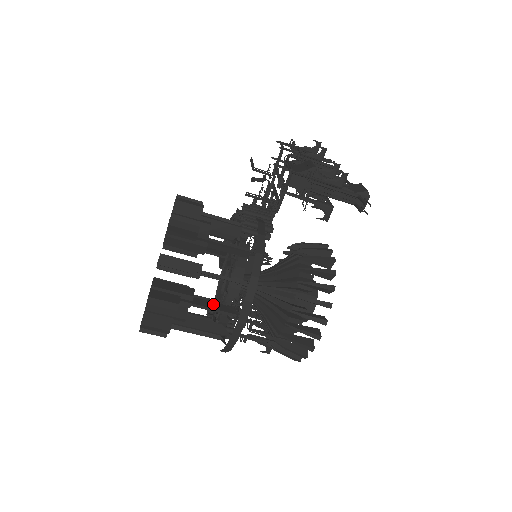
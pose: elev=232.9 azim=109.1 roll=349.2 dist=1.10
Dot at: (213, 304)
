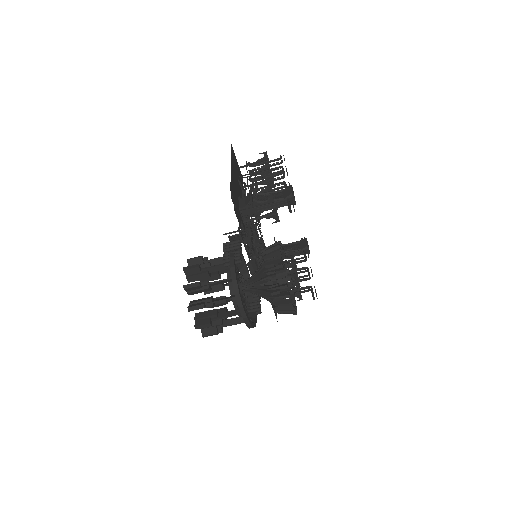
Dot at: (229, 313)
